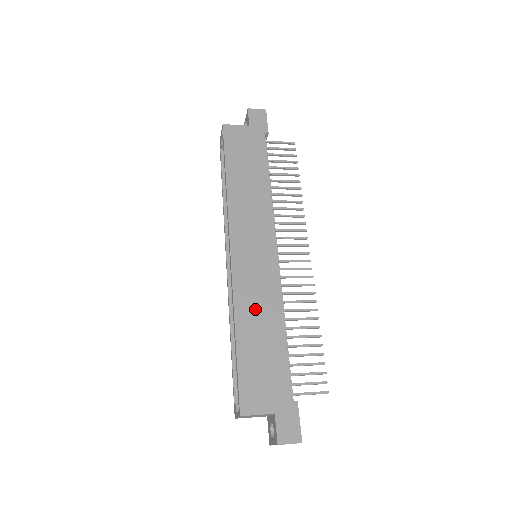
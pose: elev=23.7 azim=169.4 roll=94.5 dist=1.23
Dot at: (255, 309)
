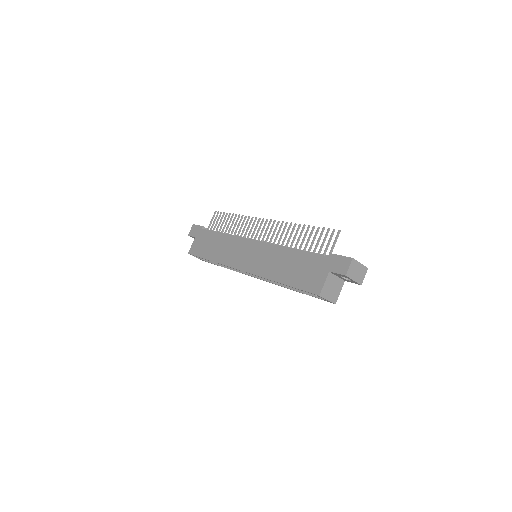
Dot at: (274, 265)
